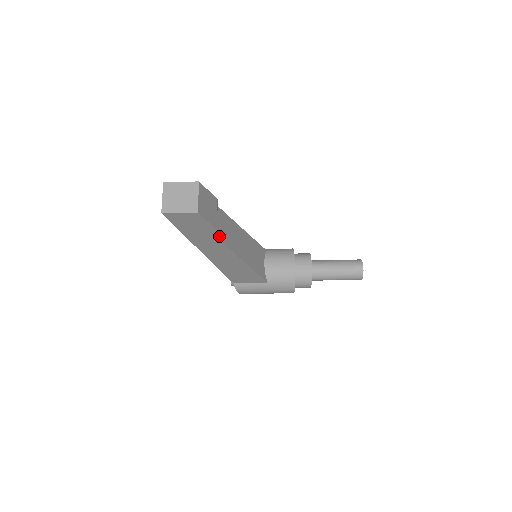
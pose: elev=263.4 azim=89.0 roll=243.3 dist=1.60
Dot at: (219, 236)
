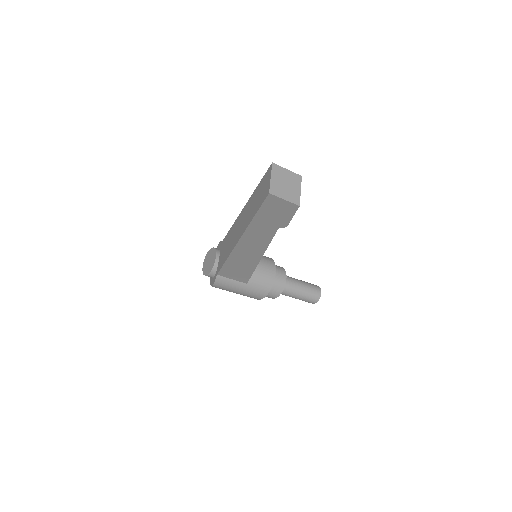
Dot at: occluded
